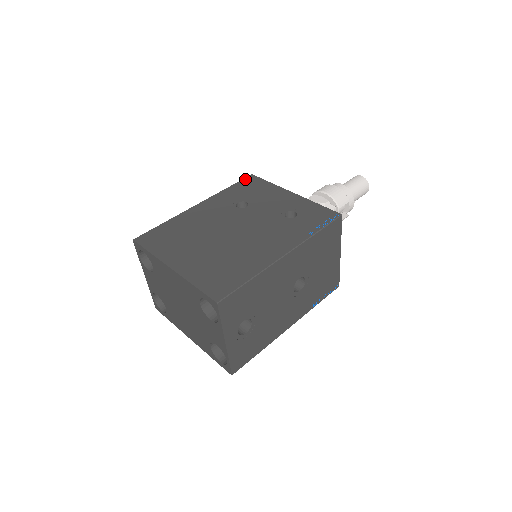
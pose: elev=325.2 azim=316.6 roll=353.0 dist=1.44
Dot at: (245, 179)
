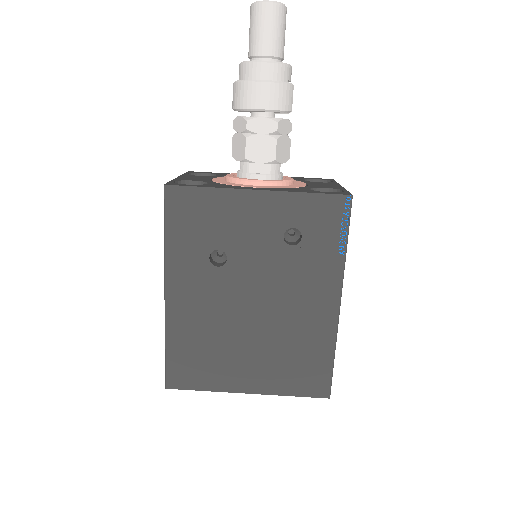
Dot at: (168, 204)
